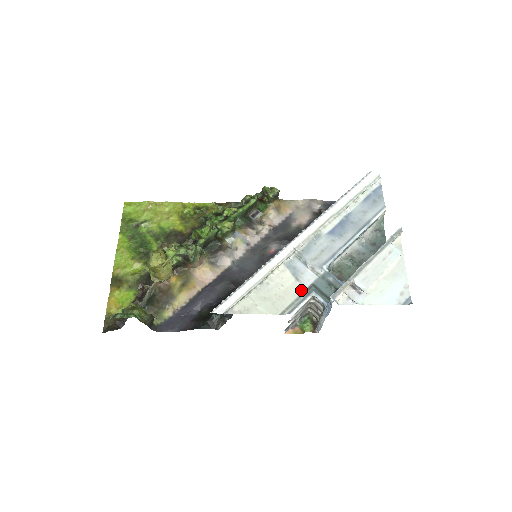
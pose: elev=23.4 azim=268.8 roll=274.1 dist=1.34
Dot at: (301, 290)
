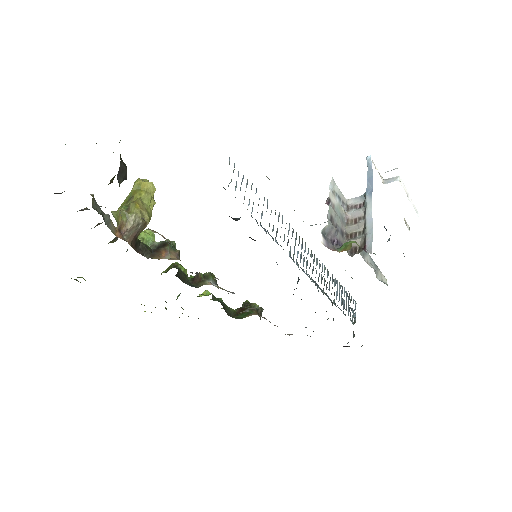
Dot at: occluded
